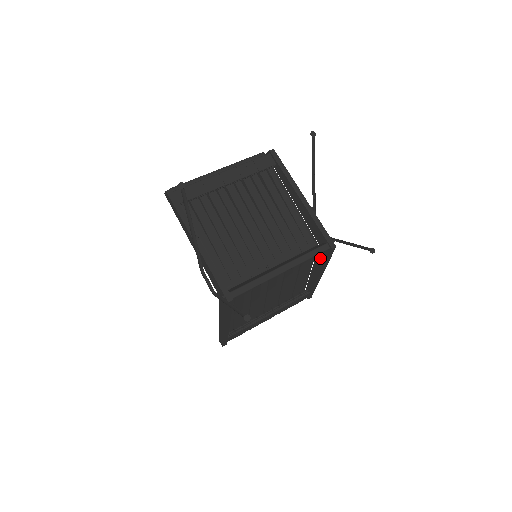
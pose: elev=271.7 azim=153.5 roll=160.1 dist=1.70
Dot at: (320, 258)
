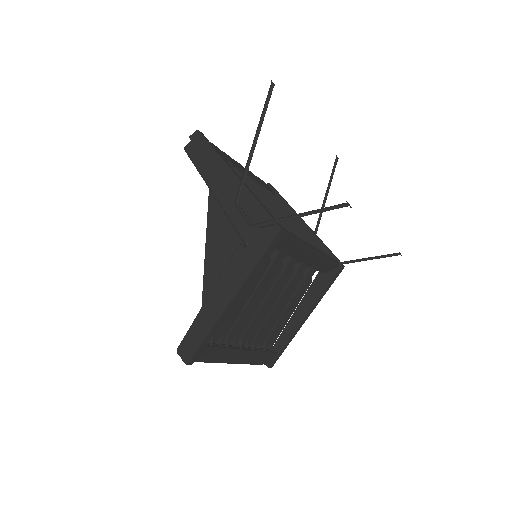
Dot at: (317, 287)
